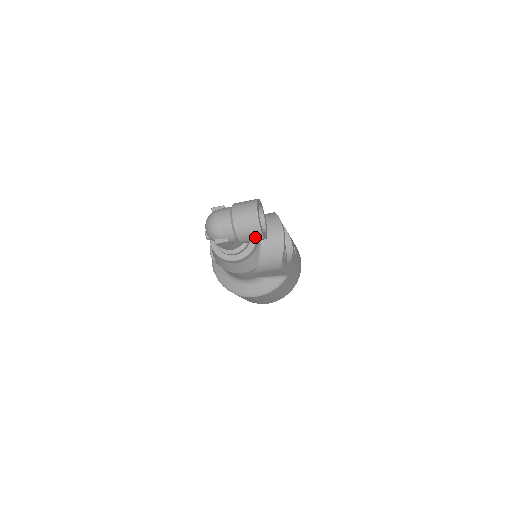
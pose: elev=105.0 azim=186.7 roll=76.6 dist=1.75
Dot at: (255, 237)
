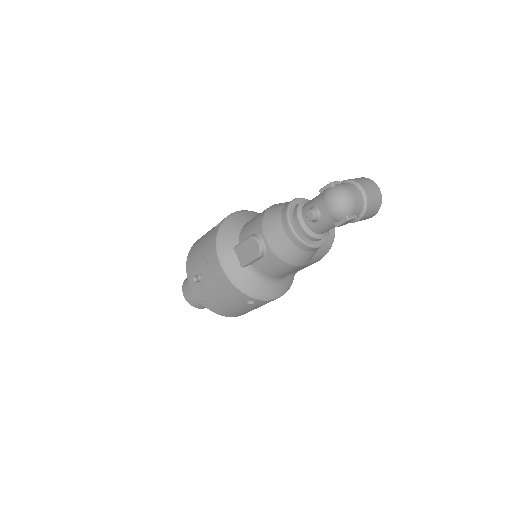
Dot at: (372, 215)
